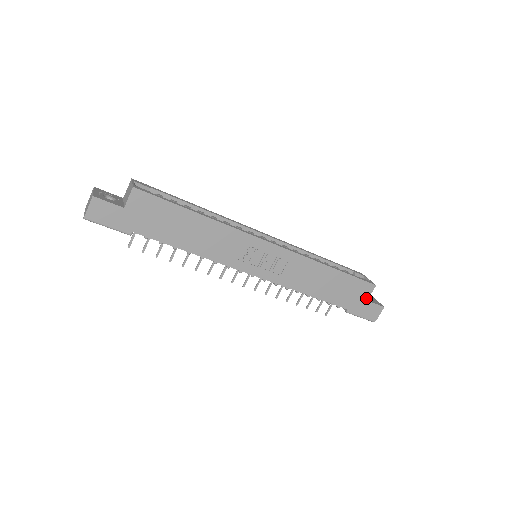
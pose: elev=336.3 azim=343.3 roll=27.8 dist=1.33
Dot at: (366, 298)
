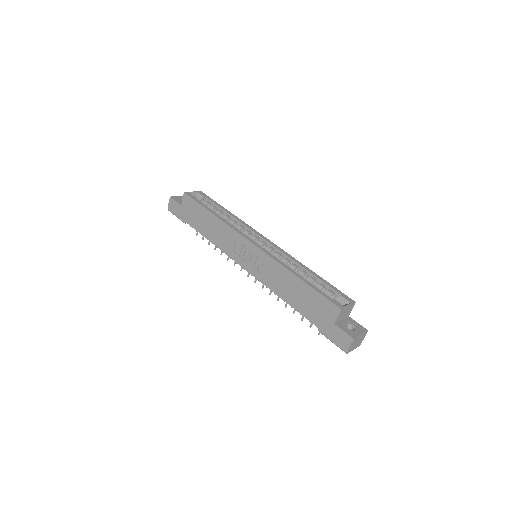
Dot at: (333, 320)
